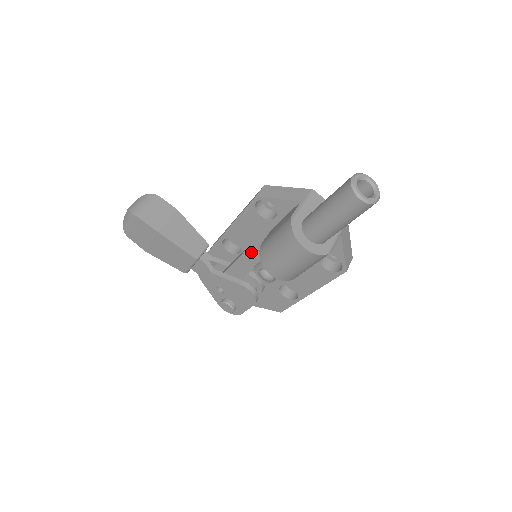
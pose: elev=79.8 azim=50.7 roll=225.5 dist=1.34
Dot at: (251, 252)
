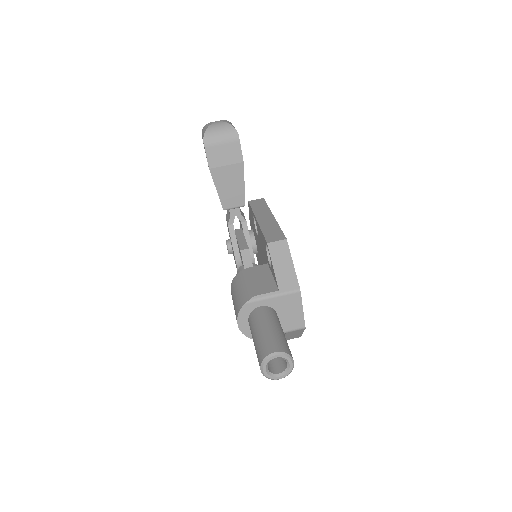
Dot at: (248, 256)
